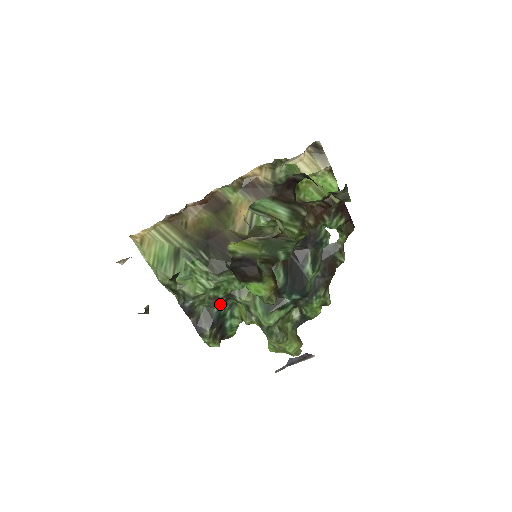
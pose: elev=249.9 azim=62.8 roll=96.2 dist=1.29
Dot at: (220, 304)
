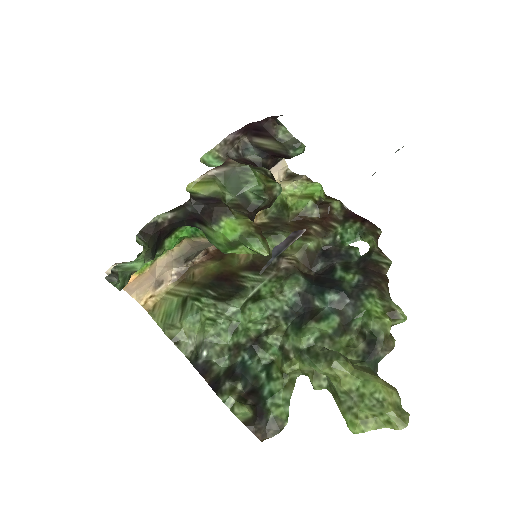
Dot at: (243, 351)
